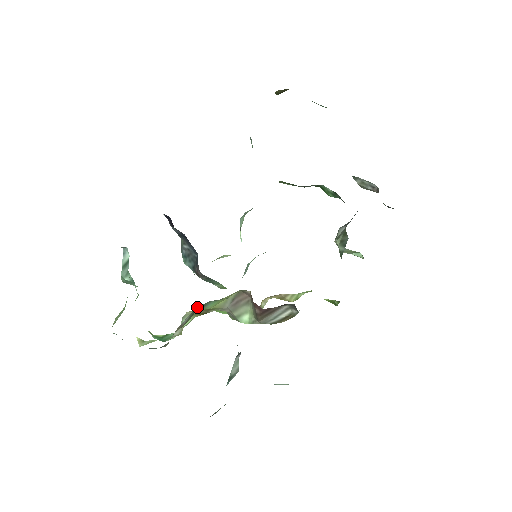
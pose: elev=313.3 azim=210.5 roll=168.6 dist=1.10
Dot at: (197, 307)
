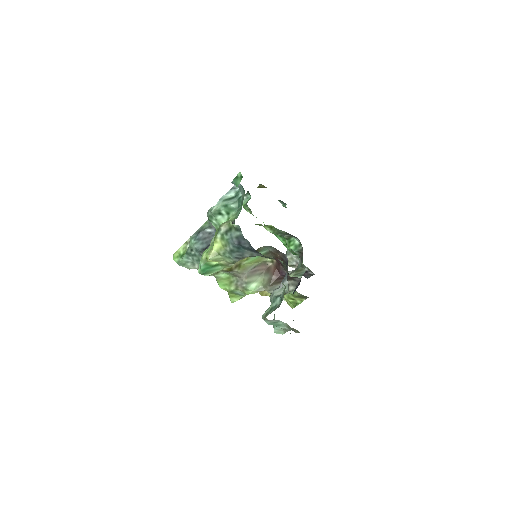
Dot at: (259, 248)
